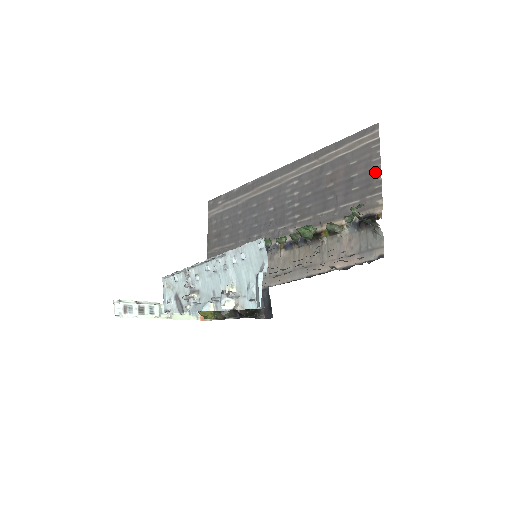
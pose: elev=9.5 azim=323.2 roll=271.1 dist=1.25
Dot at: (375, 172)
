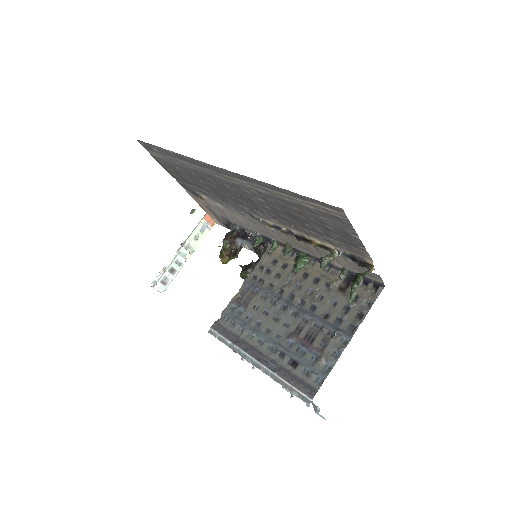
Dot at: (354, 238)
